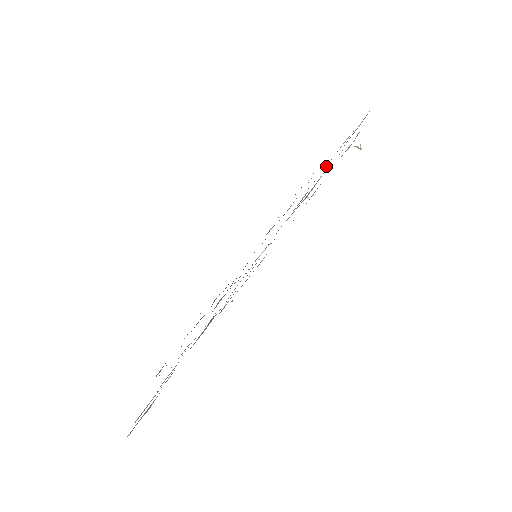
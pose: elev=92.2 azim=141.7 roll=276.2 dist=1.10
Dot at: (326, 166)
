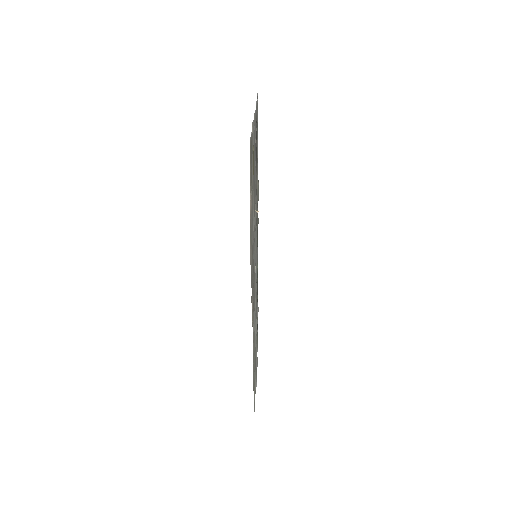
Dot at: occluded
